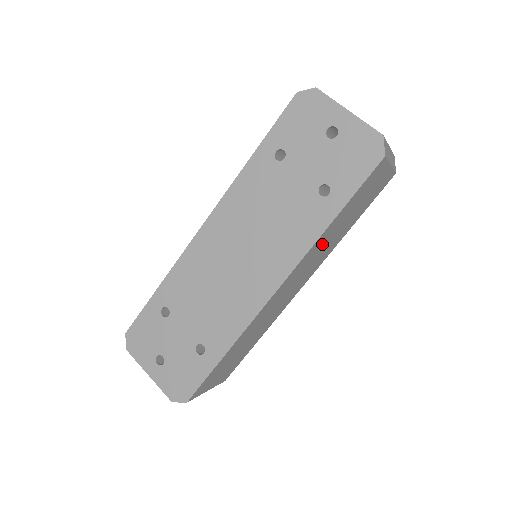
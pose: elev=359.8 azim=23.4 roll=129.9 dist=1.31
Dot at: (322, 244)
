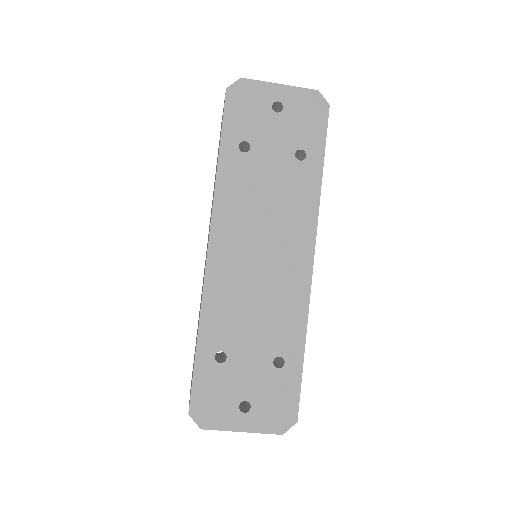
Dot at: occluded
